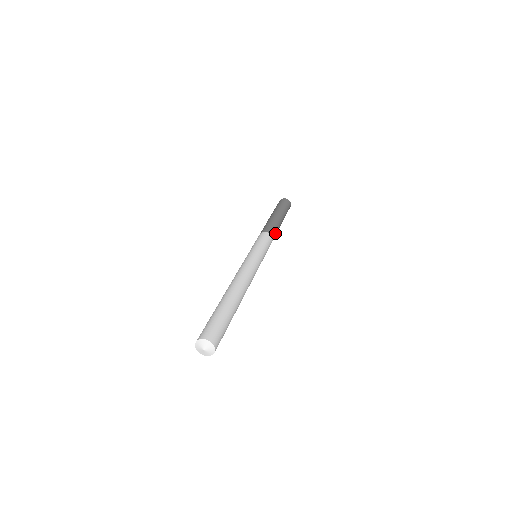
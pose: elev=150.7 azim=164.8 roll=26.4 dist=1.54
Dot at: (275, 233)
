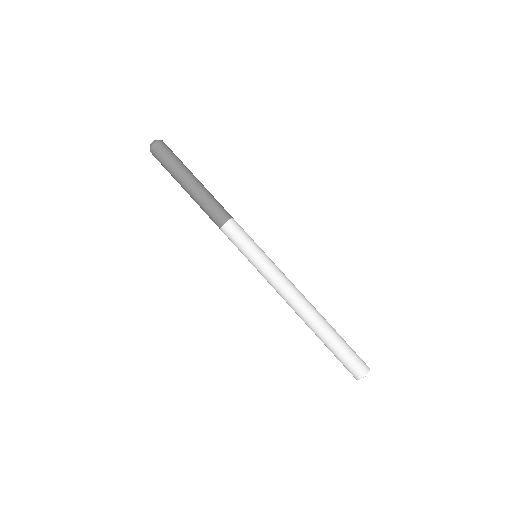
Dot at: (222, 208)
